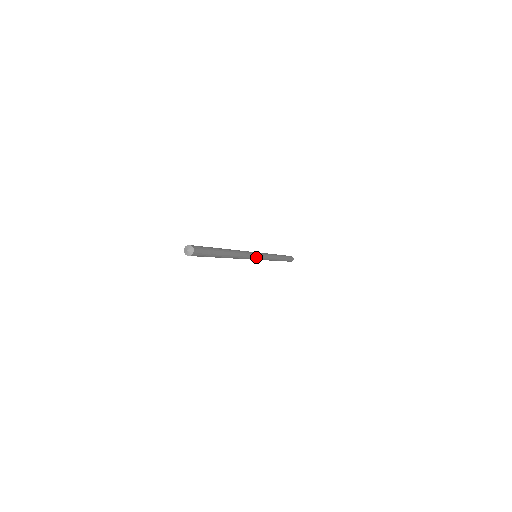
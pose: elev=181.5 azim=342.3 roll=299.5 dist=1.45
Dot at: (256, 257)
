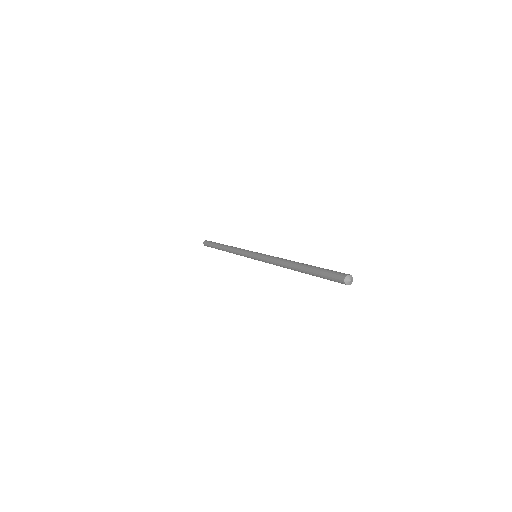
Dot at: occluded
